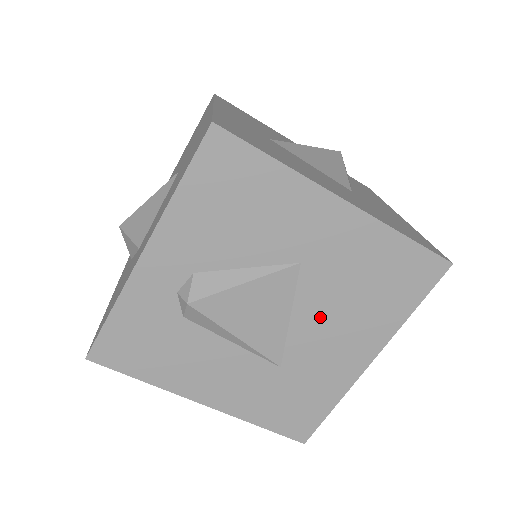
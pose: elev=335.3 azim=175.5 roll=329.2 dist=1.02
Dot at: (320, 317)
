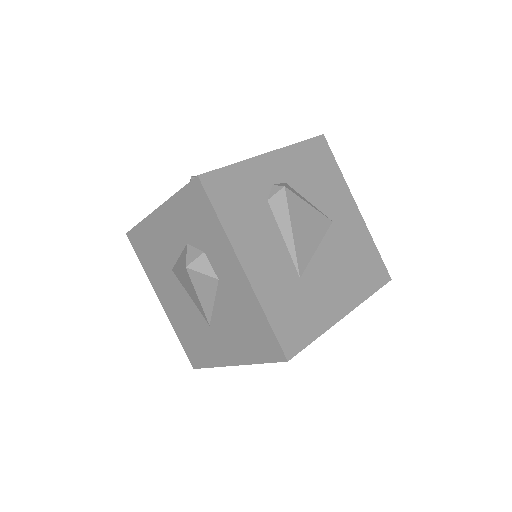
Dot at: (331, 261)
